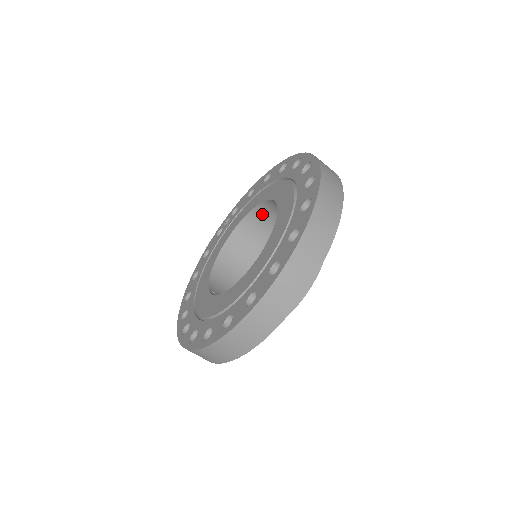
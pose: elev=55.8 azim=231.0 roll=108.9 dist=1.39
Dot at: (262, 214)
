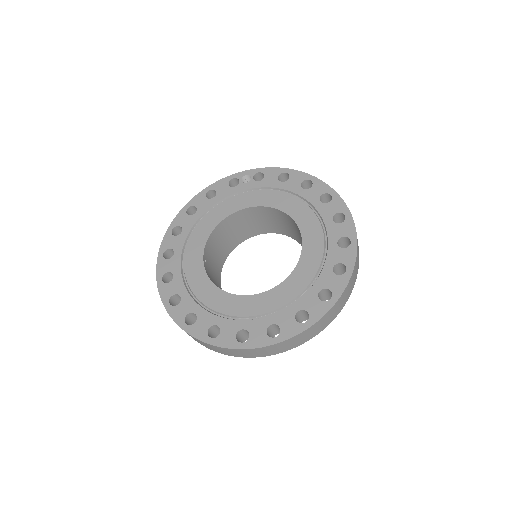
Dot at: (281, 216)
